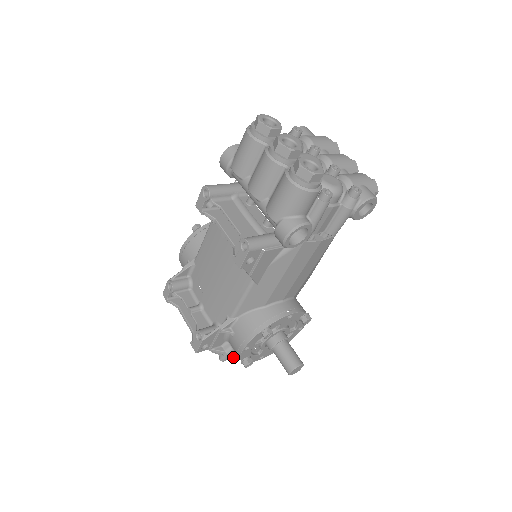
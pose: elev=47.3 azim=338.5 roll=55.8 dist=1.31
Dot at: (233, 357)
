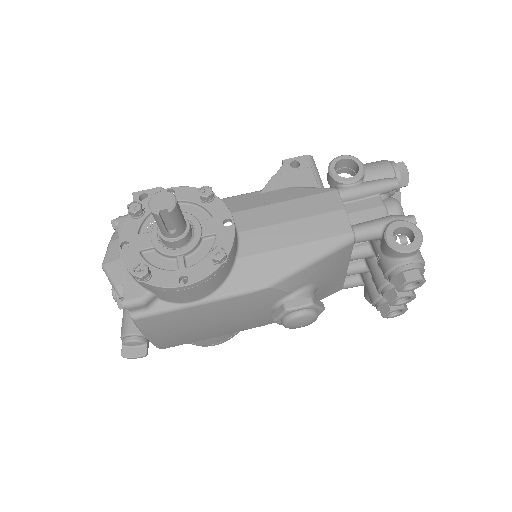
Dot at: (120, 228)
